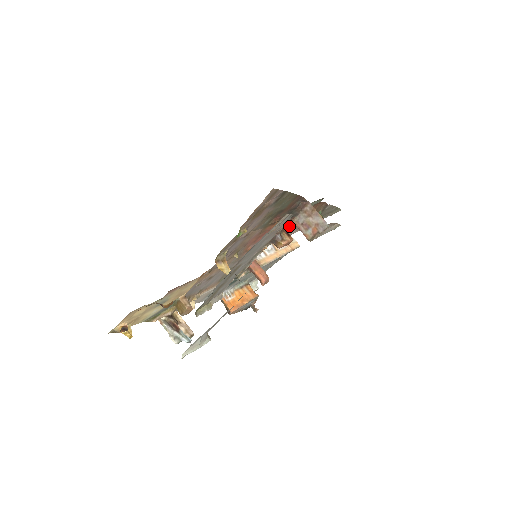
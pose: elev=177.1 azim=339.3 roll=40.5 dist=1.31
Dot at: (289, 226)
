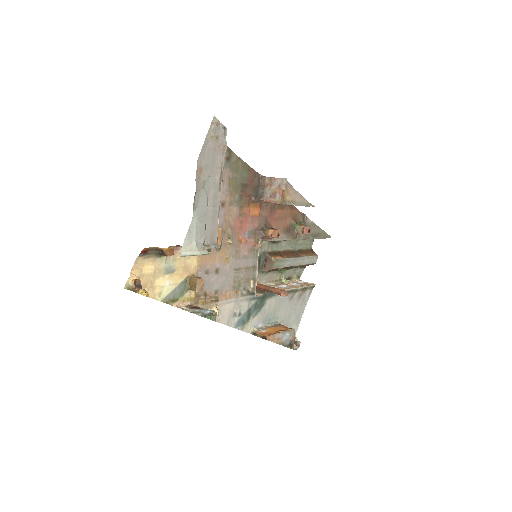
Dot at: (274, 227)
